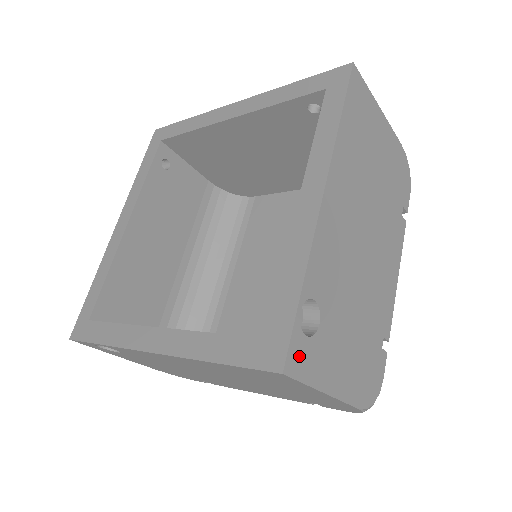
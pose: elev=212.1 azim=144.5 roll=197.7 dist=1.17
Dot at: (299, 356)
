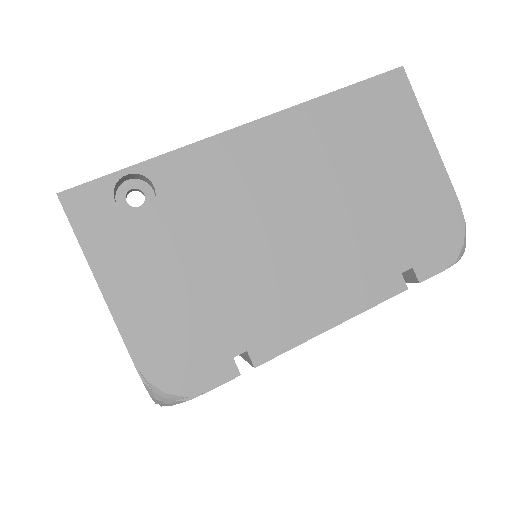
Dot at: (90, 205)
